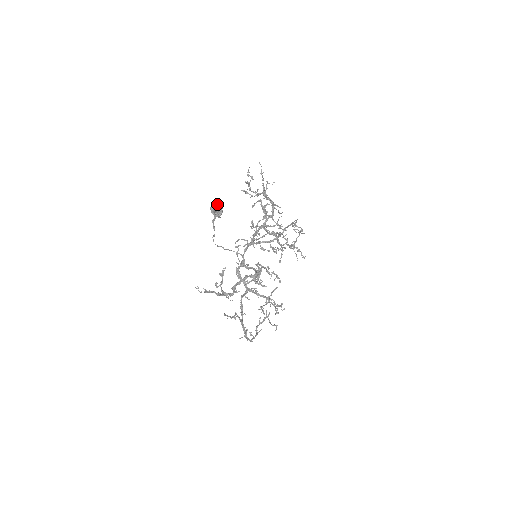
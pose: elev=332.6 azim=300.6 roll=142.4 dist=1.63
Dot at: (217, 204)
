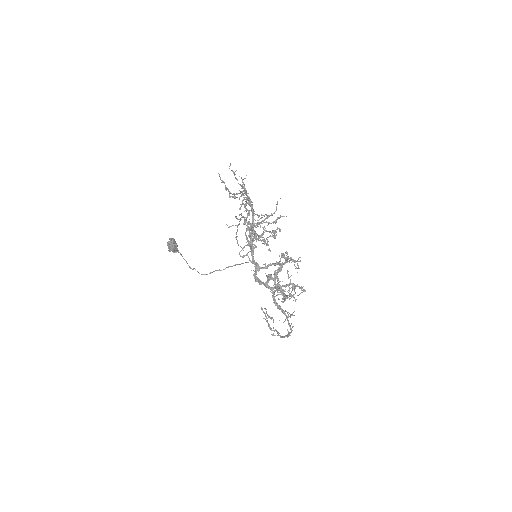
Dot at: (172, 238)
